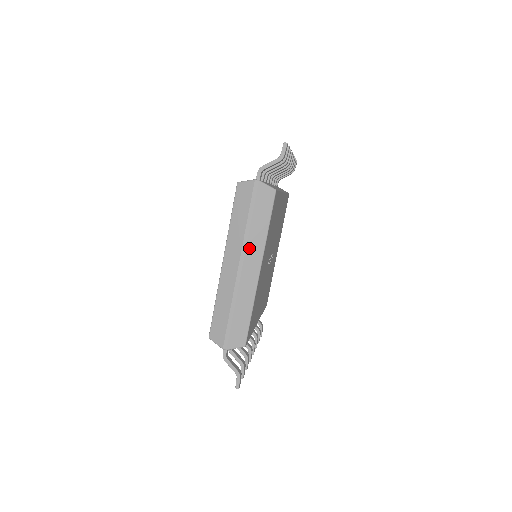
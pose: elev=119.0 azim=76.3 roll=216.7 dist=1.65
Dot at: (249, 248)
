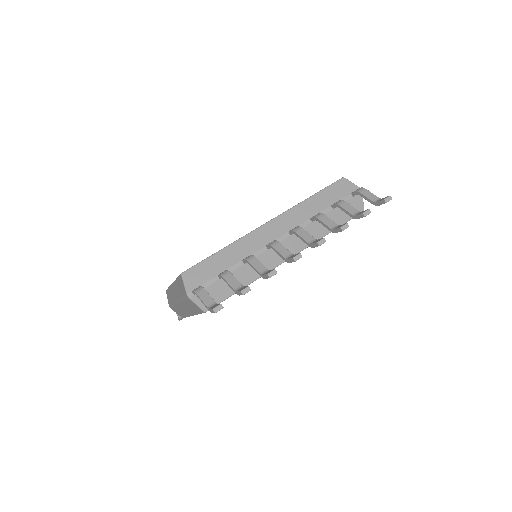
Dot at: (183, 305)
